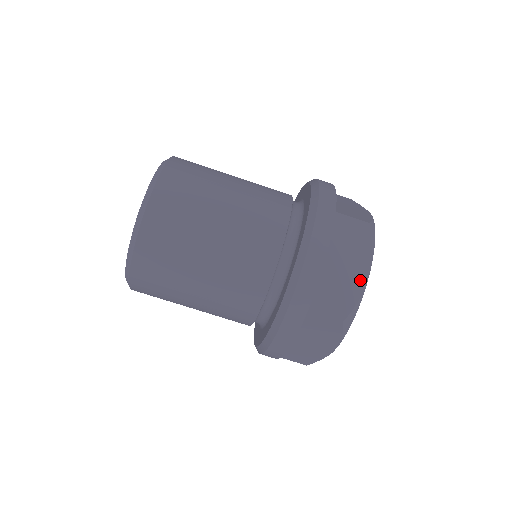
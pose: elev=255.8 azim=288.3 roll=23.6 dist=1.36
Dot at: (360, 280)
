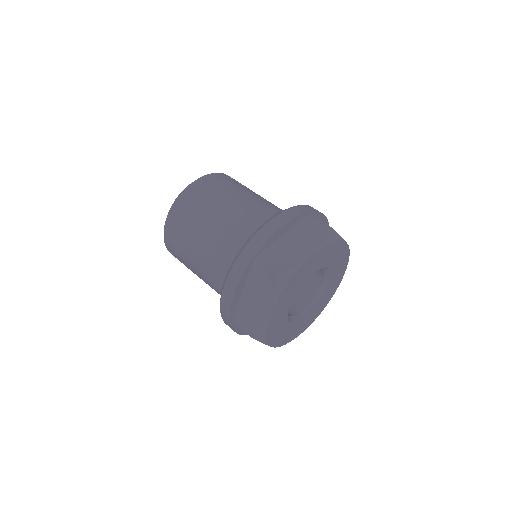
Dot at: (305, 254)
